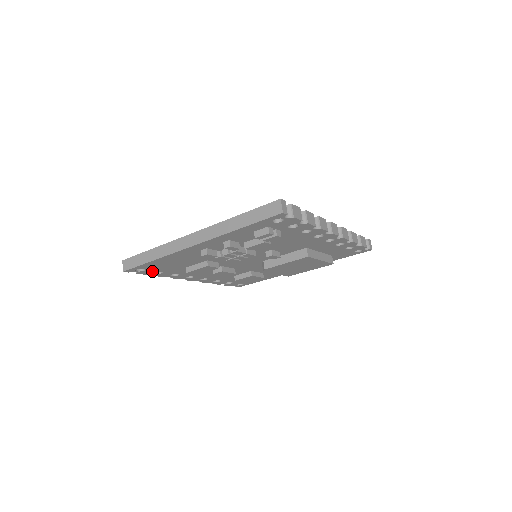
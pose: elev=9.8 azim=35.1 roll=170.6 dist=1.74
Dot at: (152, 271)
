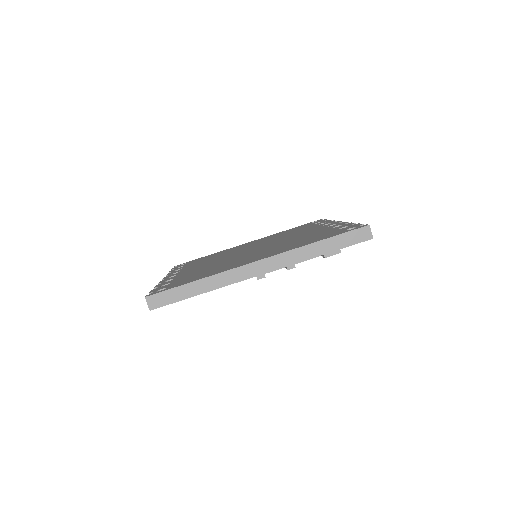
Dot at: occluded
